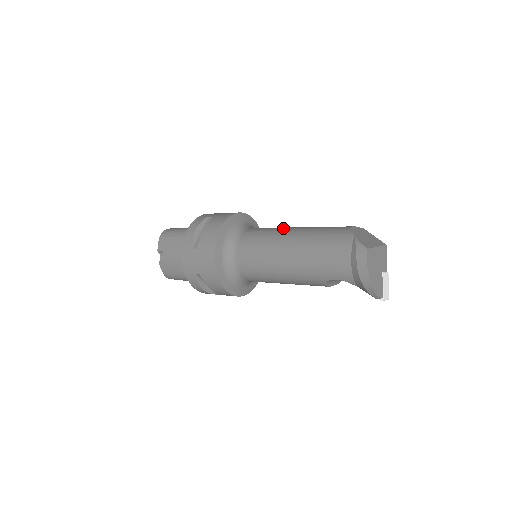
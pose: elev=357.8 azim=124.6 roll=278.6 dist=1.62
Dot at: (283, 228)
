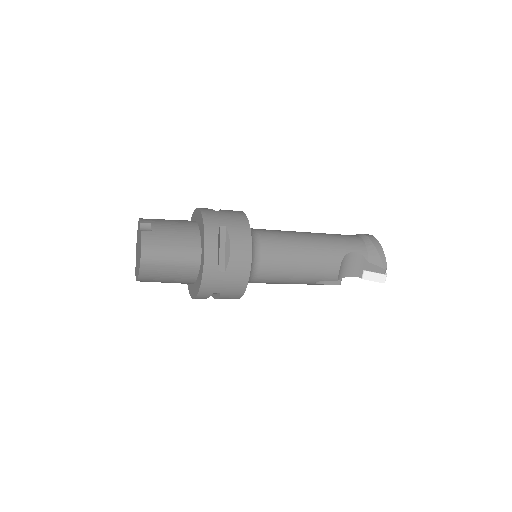
Dot at: occluded
